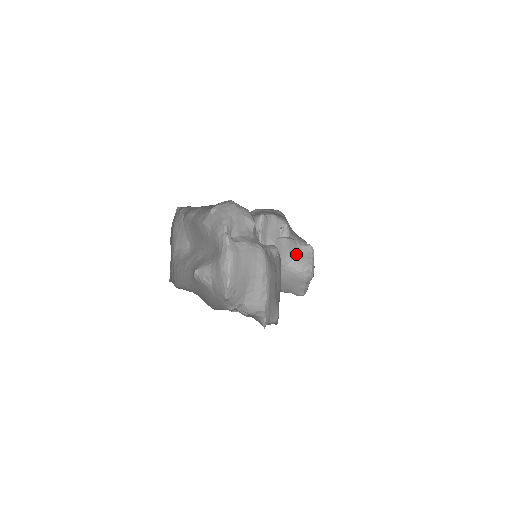
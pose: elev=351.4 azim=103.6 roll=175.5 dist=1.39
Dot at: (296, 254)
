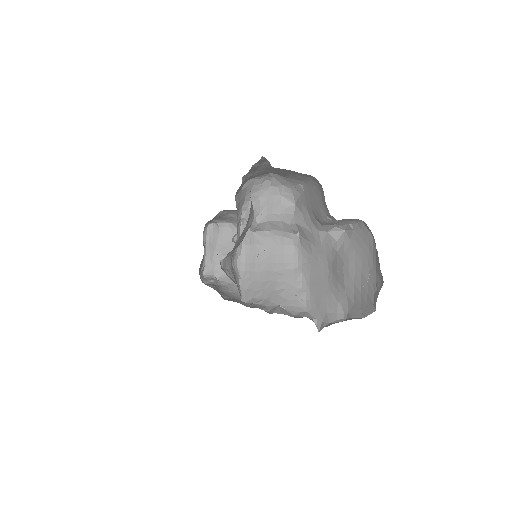
Dot at: occluded
